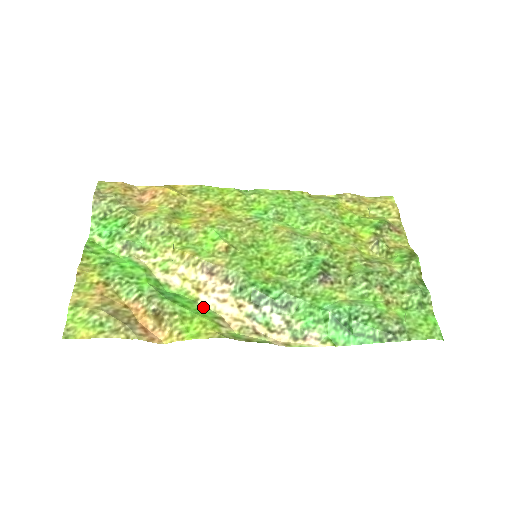
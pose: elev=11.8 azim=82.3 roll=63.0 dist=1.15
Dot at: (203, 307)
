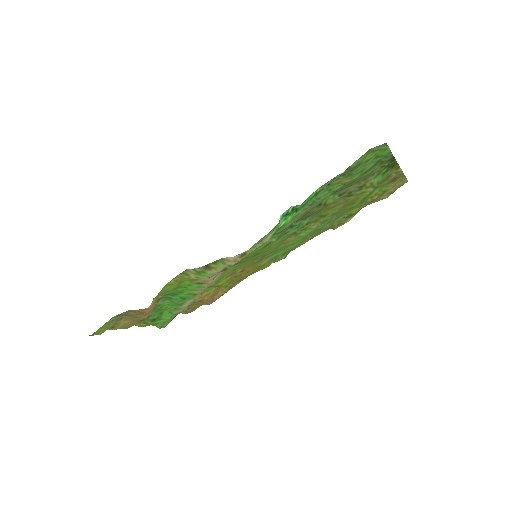
Dot at: (198, 291)
